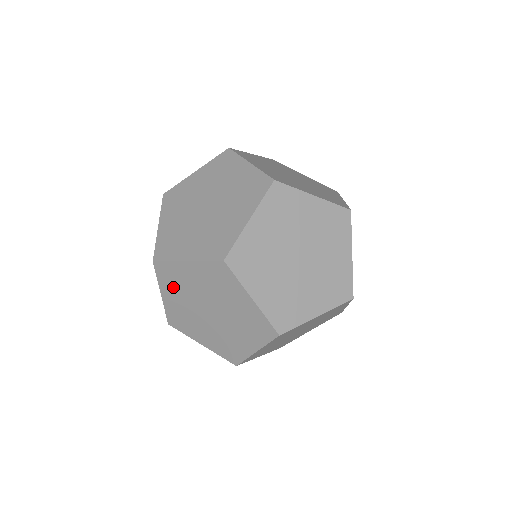
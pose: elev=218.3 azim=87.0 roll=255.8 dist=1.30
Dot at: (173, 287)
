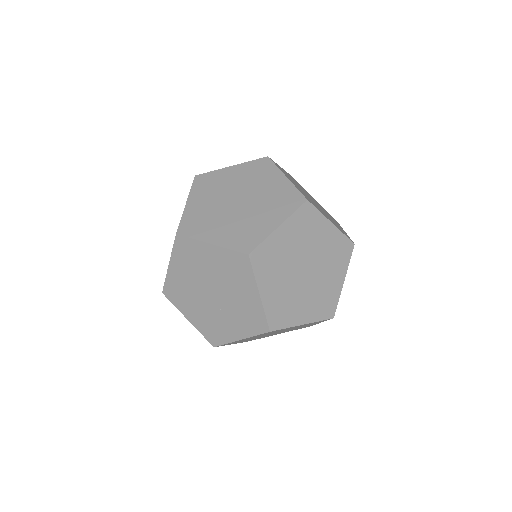
Dot at: occluded
